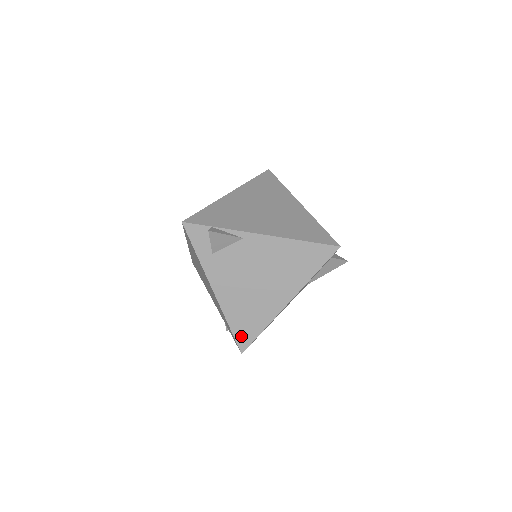
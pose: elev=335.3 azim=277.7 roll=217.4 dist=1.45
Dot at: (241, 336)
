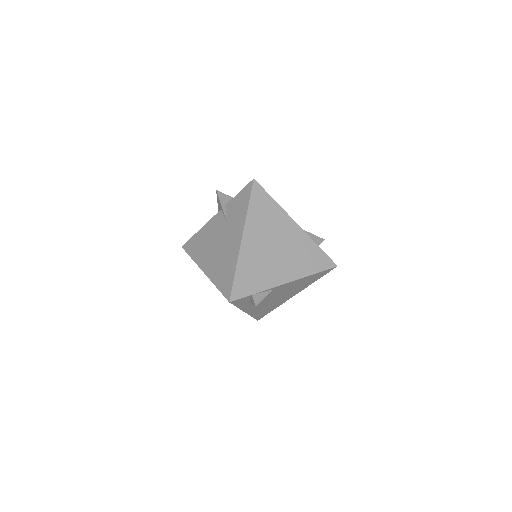
Dot at: (259, 316)
